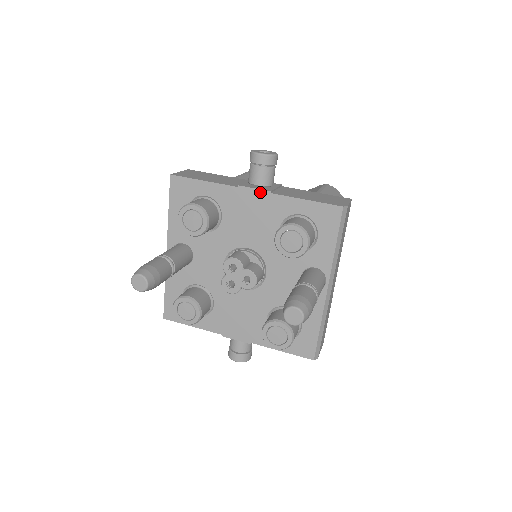
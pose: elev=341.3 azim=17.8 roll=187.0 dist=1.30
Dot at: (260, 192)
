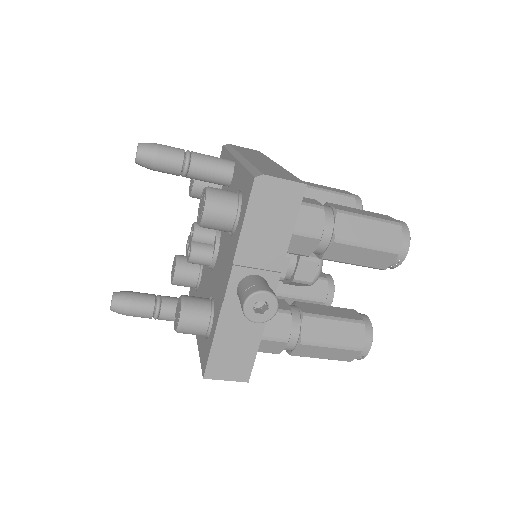
Dot at: occluded
